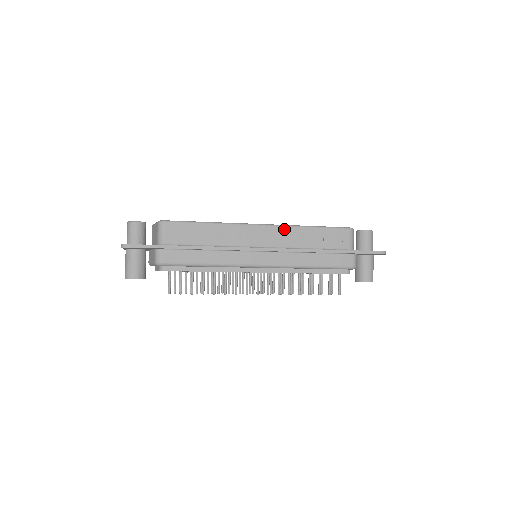
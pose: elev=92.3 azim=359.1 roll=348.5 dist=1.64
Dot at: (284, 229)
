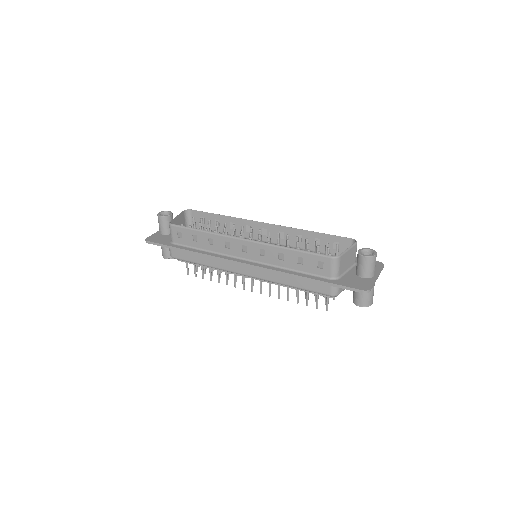
Dot at: (265, 247)
